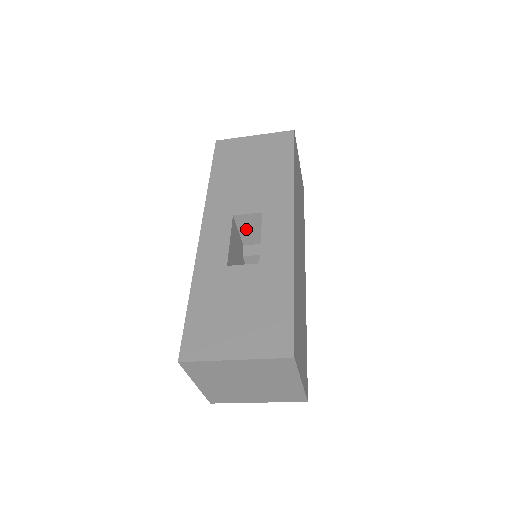
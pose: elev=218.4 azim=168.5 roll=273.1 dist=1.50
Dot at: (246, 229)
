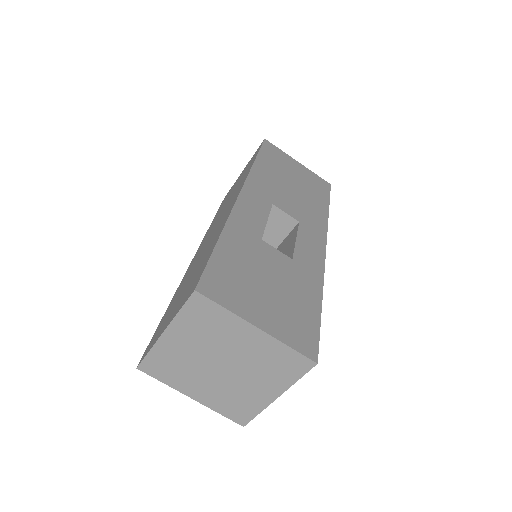
Dot at: (267, 226)
